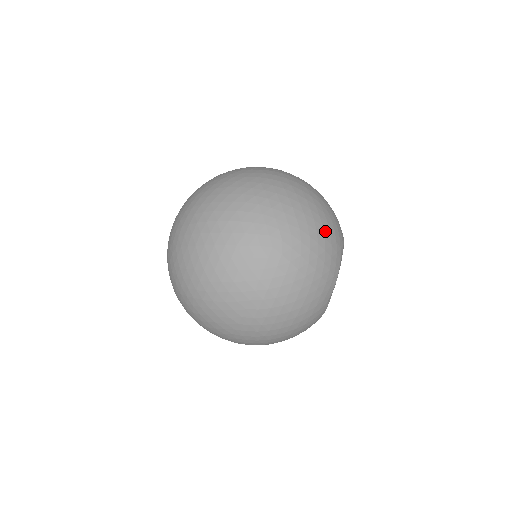
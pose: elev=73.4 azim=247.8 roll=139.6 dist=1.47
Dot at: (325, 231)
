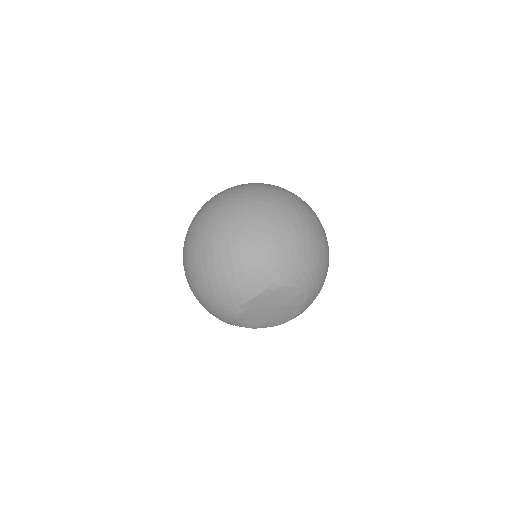
Dot at: (266, 256)
